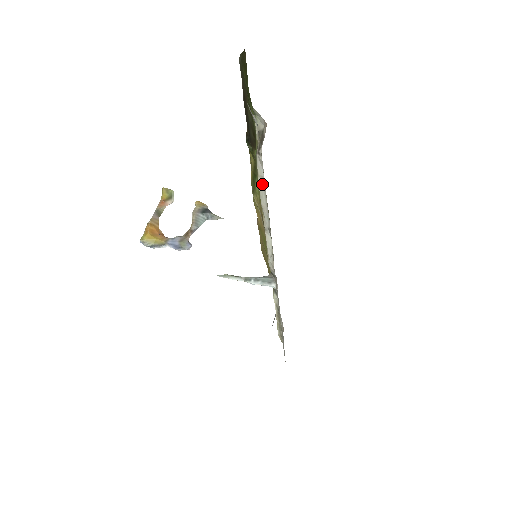
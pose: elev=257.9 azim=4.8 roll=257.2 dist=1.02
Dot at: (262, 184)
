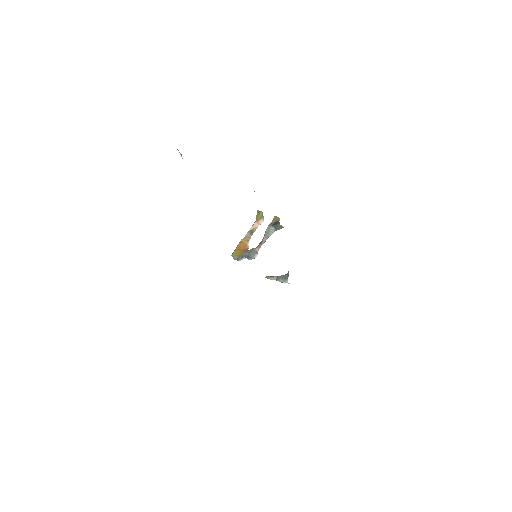
Dot at: occluded
